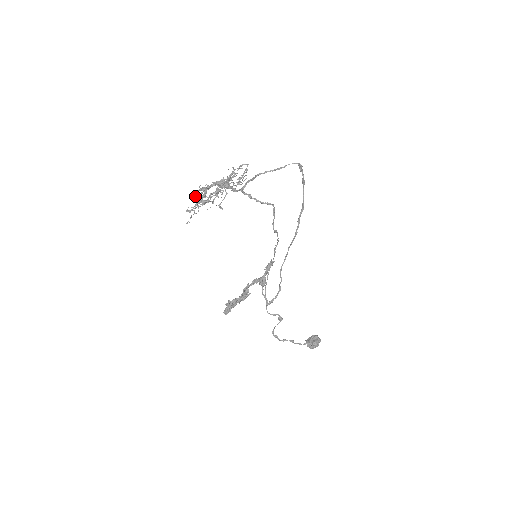
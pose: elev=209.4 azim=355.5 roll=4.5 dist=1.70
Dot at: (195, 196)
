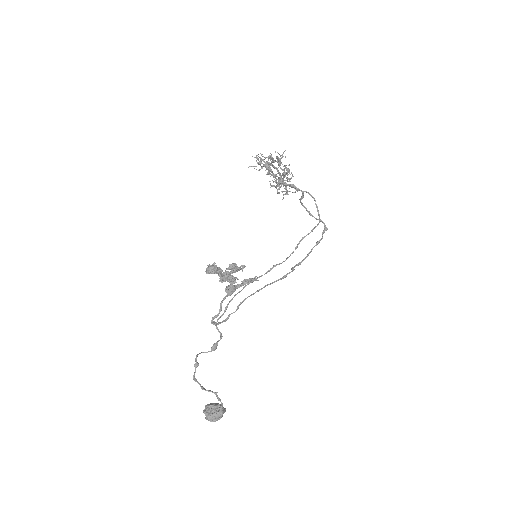
Dot at: occluded
